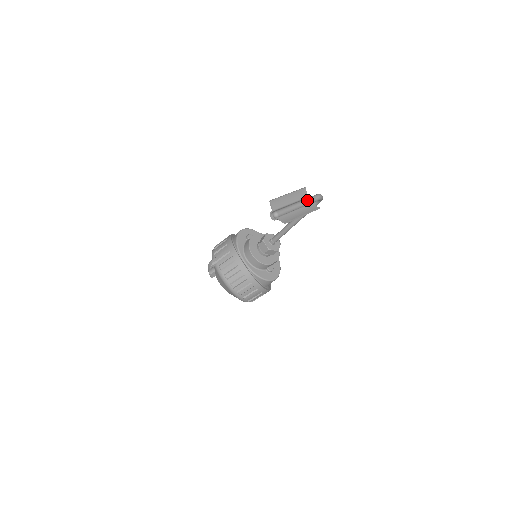
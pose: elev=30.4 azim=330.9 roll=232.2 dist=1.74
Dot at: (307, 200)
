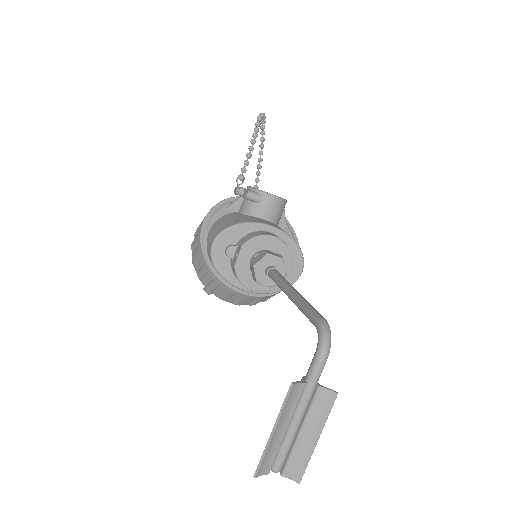
Dot at: (308, 393)
